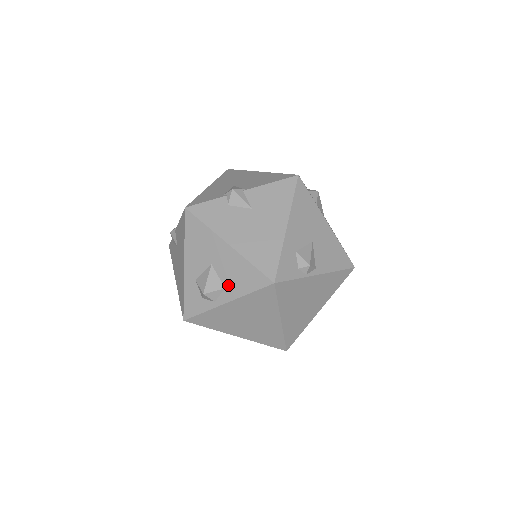
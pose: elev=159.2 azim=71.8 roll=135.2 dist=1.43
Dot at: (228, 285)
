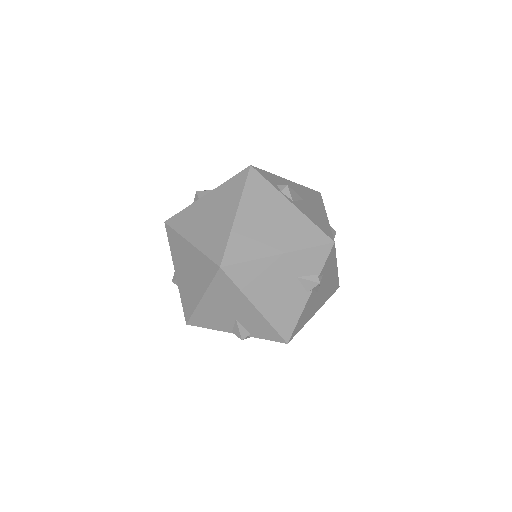
Dot at: occluded
